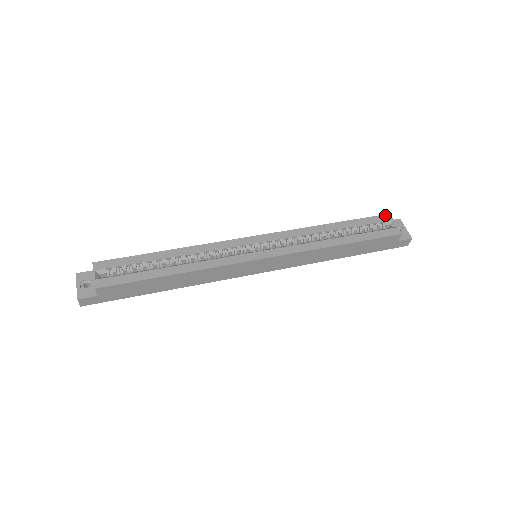
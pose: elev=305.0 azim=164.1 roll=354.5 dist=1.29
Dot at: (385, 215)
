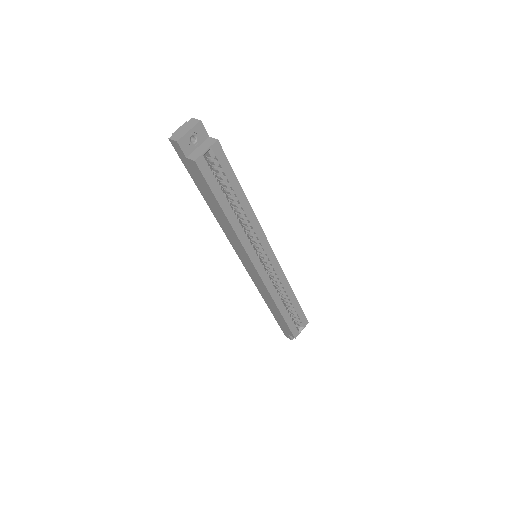
Dot at: (307, 321)
